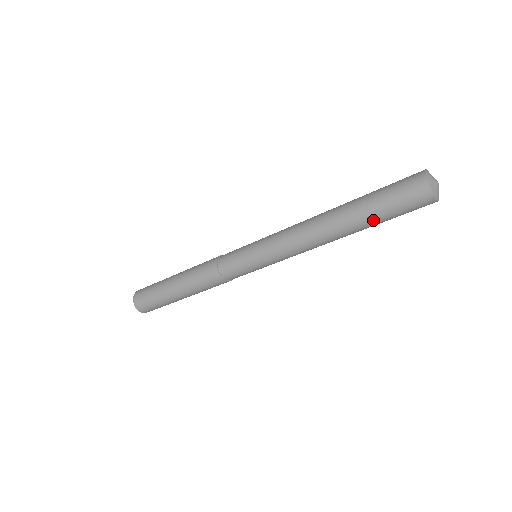
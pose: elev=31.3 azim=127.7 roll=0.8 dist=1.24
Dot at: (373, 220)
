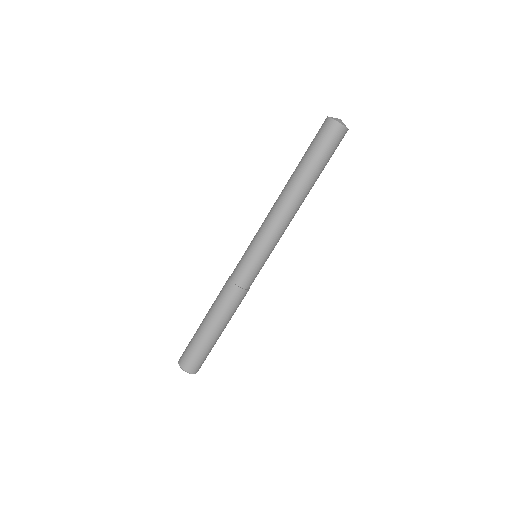
Dot at: (320, 168)
